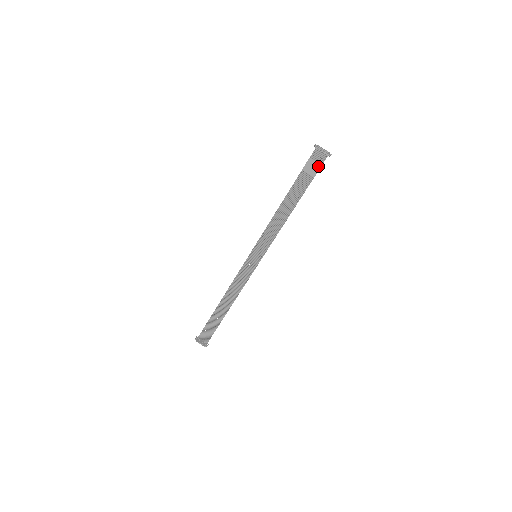
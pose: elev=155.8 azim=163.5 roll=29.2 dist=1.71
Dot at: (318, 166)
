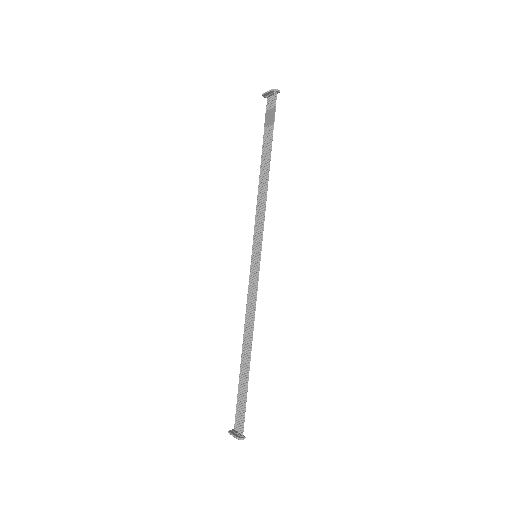
Dot at: (273, 111)
